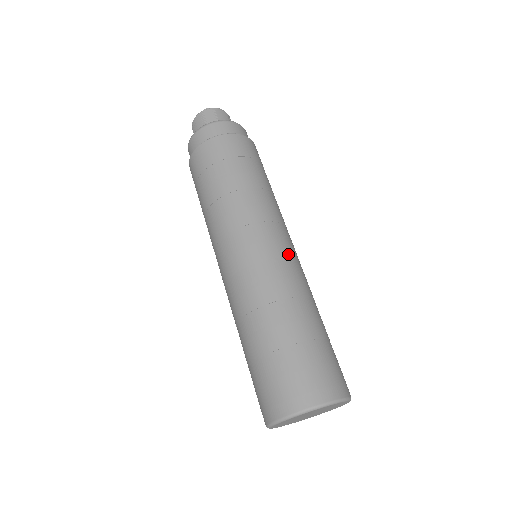
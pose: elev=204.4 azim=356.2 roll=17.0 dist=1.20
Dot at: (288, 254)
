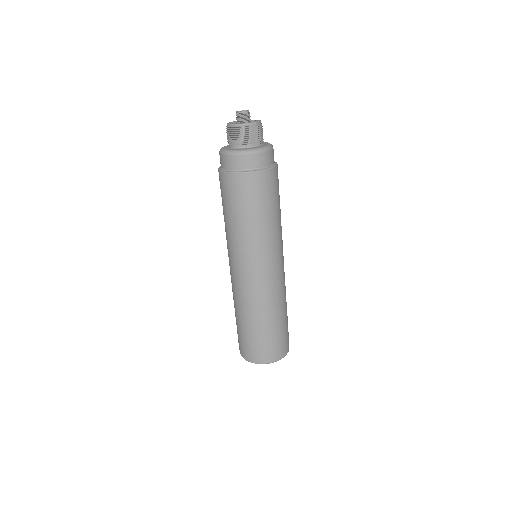
Dot at: occluded
